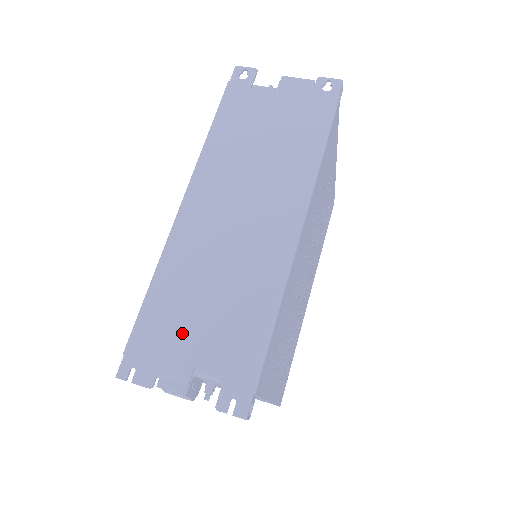
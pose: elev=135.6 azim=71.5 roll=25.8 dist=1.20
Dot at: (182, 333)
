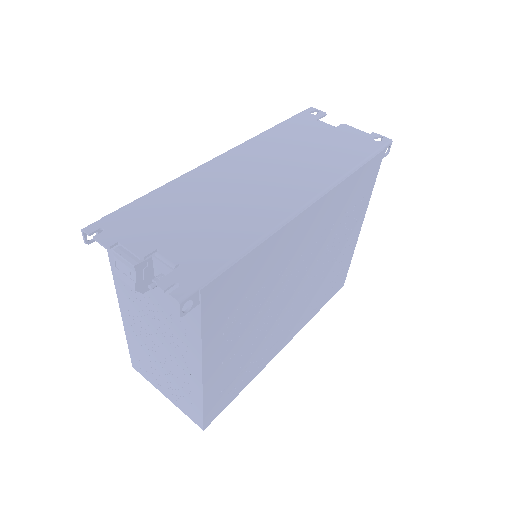
Dot at: (163, 224)
